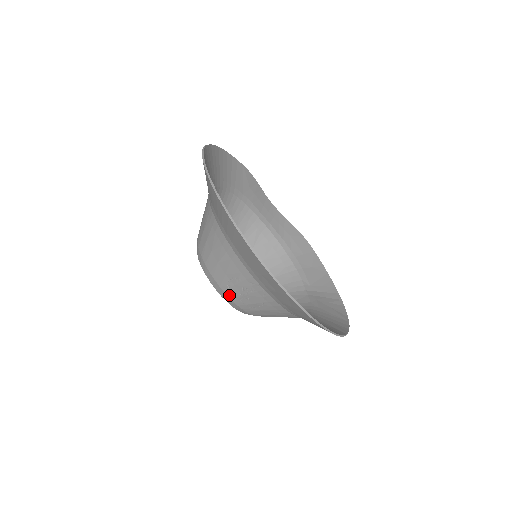
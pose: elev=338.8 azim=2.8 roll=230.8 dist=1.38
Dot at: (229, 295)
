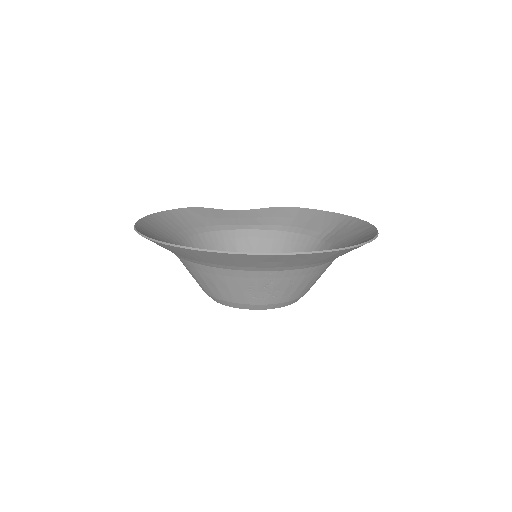
Dot at: (263, 303)
